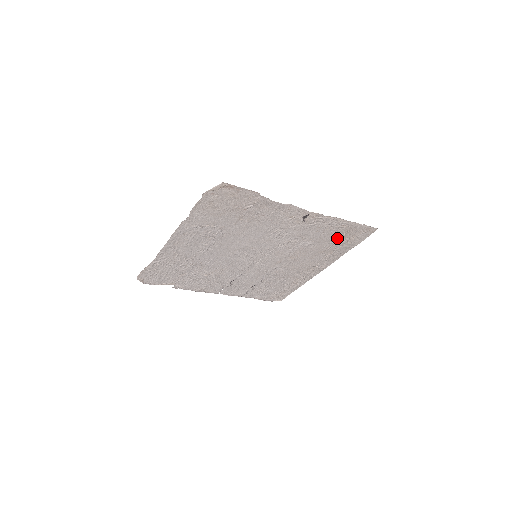
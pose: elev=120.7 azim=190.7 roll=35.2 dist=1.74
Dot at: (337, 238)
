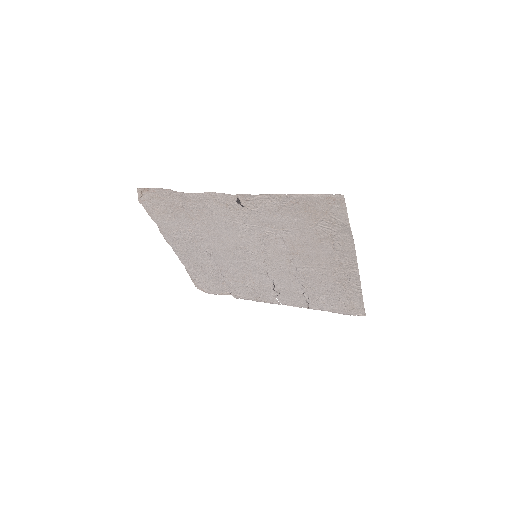
Dot at: (310, 219)
